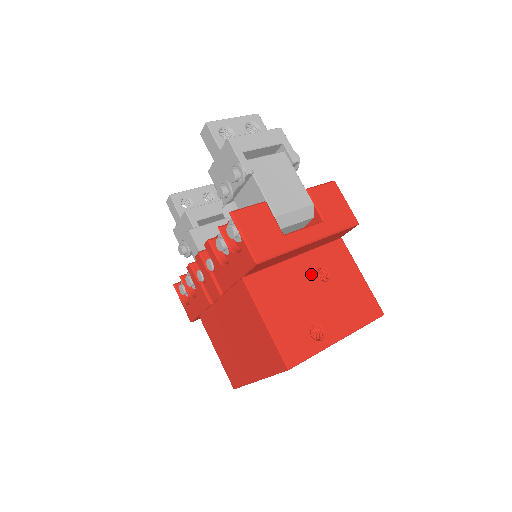
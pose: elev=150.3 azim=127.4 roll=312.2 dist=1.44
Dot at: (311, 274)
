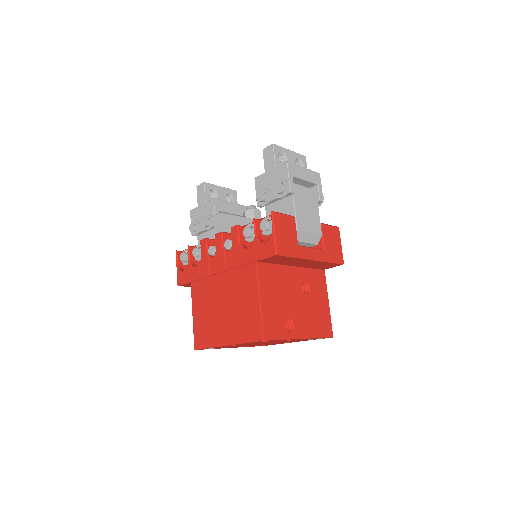
Dot at: (298, 284)
